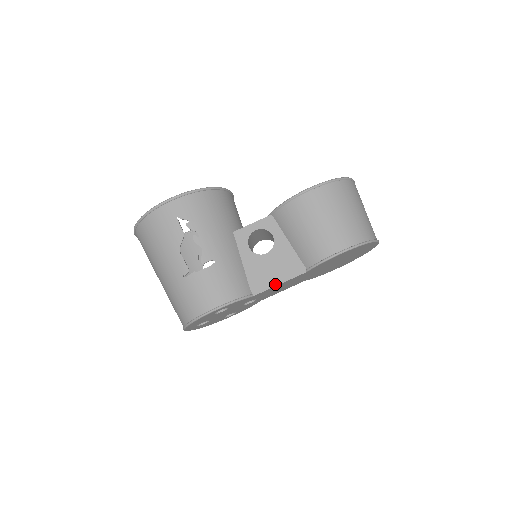
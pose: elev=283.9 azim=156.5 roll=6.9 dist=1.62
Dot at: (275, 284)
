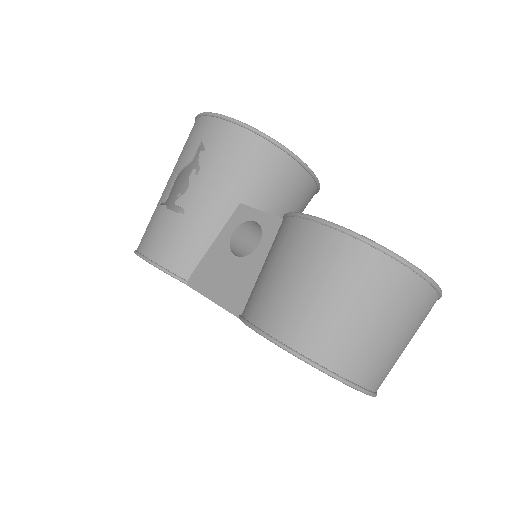
Dot at: (208, 295)
